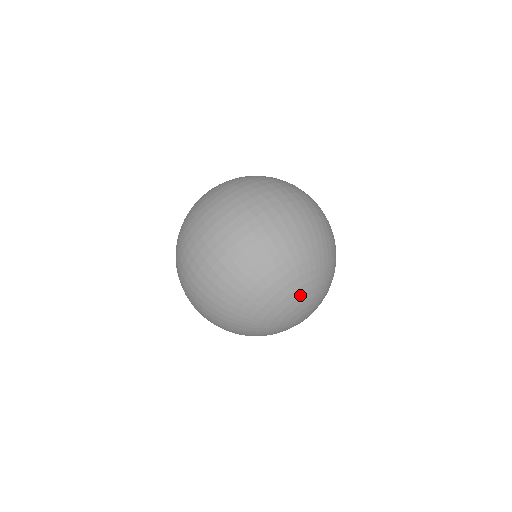
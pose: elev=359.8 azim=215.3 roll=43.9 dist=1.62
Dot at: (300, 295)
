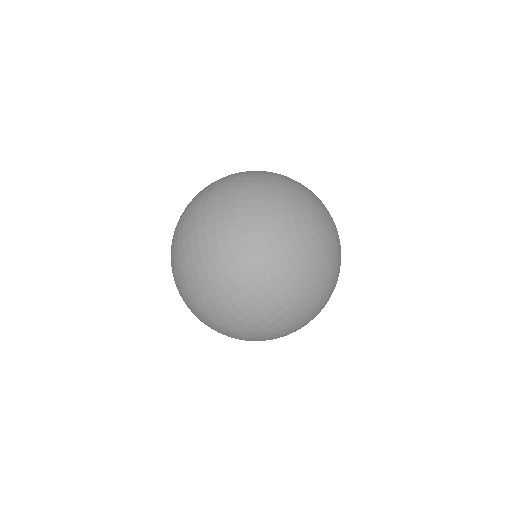
Dot at: (294, 194)
